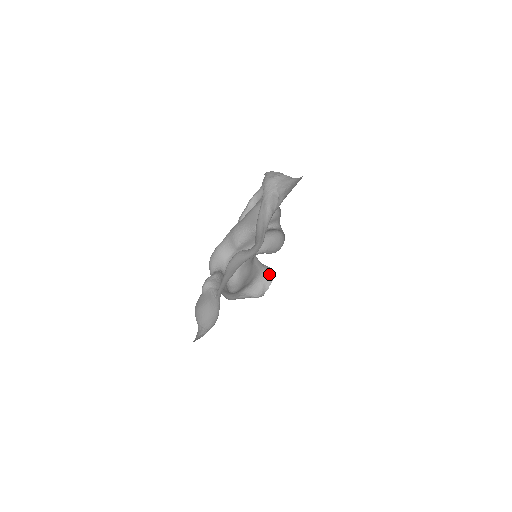
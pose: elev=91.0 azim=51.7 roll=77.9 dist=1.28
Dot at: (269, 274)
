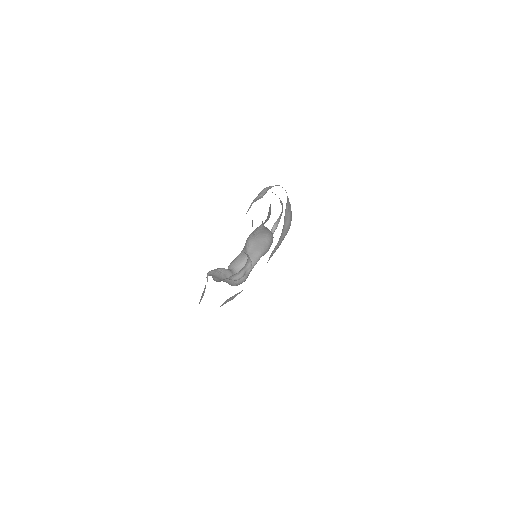
Dot at: (250, 262)
